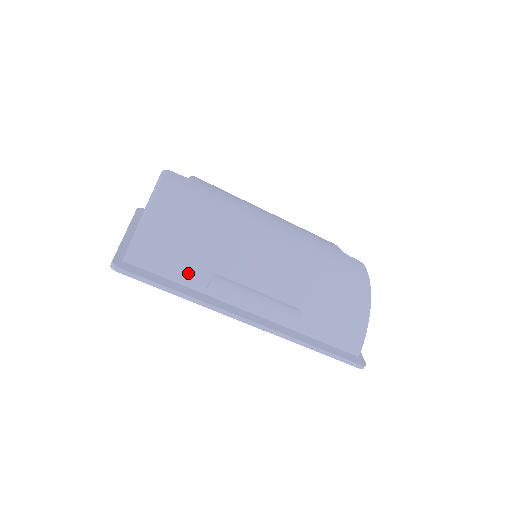
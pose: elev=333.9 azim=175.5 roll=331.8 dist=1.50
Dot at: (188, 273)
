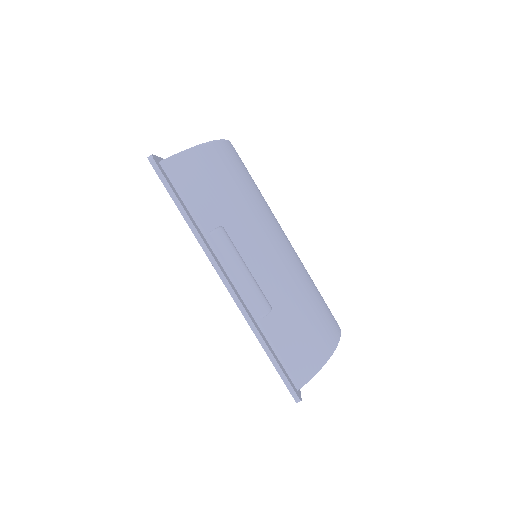
Dot at: (202, 210)
